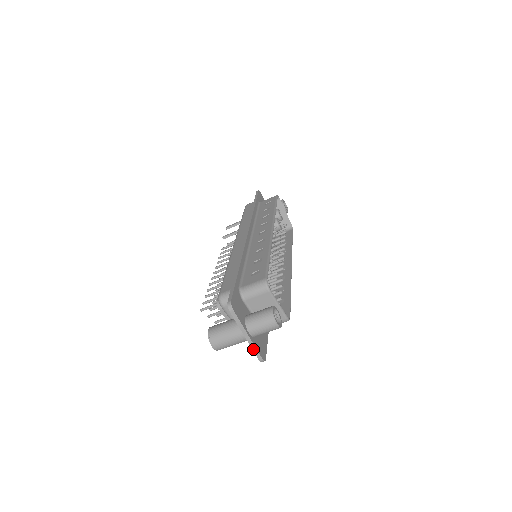
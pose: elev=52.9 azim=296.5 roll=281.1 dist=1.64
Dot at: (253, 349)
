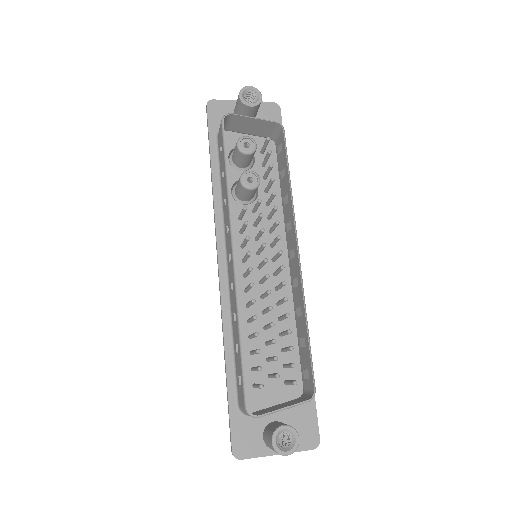
Dot at: (296, 451)
